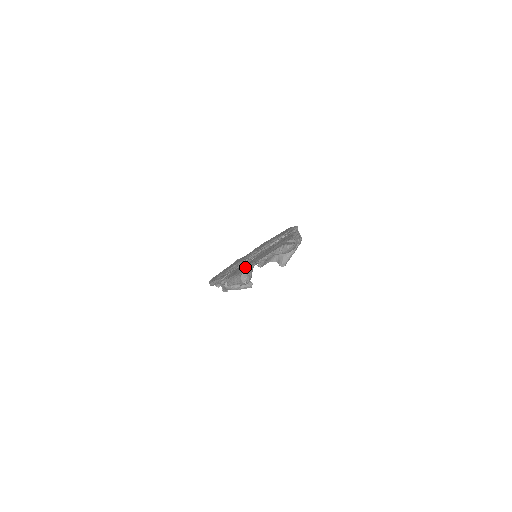
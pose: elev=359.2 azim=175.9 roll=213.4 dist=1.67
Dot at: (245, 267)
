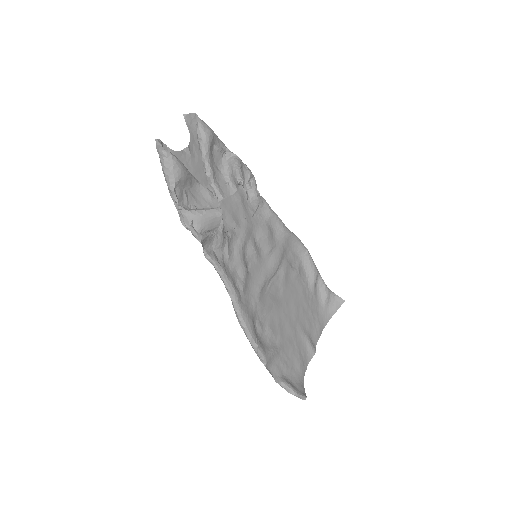
Dot at: occluded
